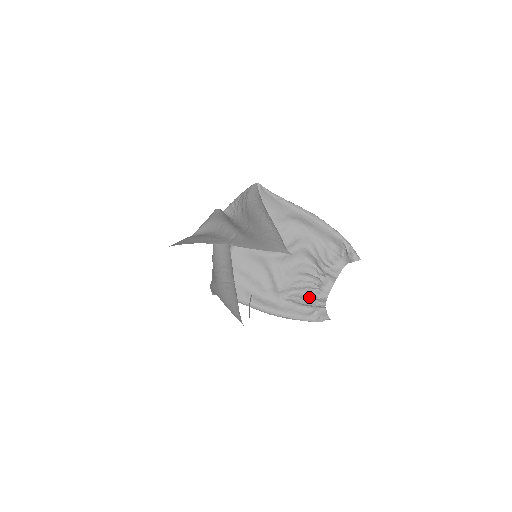
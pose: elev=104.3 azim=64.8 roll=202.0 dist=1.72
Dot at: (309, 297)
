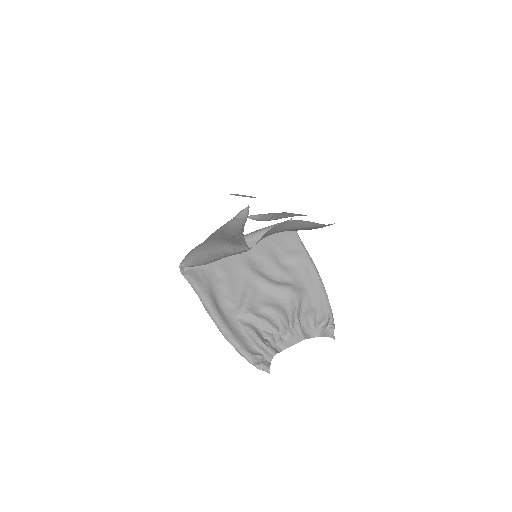
Dot at: (264, 338)
